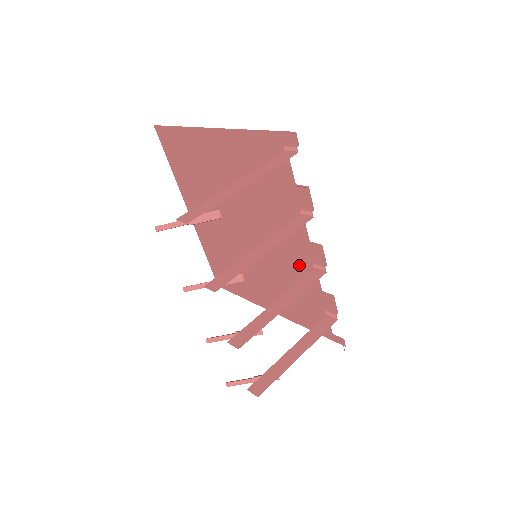
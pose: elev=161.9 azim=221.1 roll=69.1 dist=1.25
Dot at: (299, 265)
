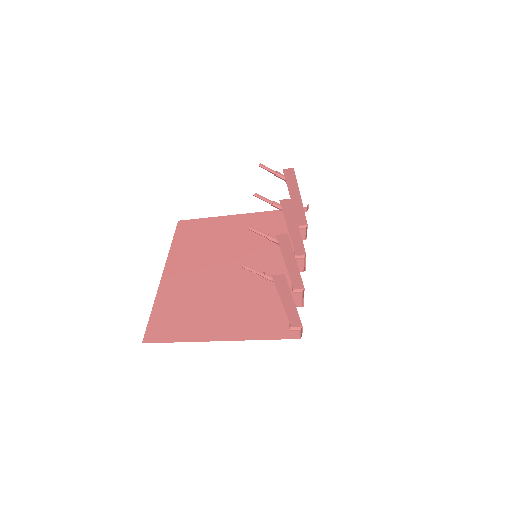
Dot at: occluded
